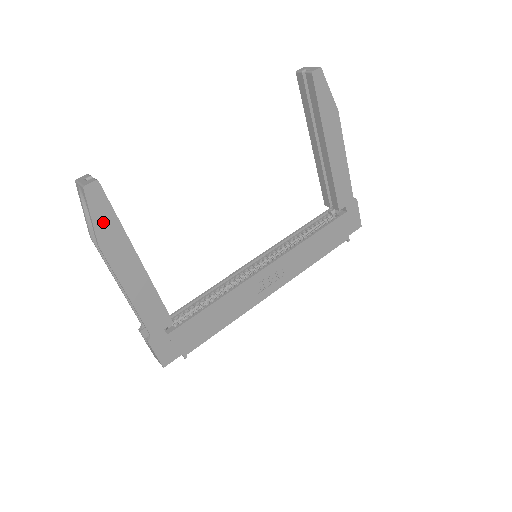
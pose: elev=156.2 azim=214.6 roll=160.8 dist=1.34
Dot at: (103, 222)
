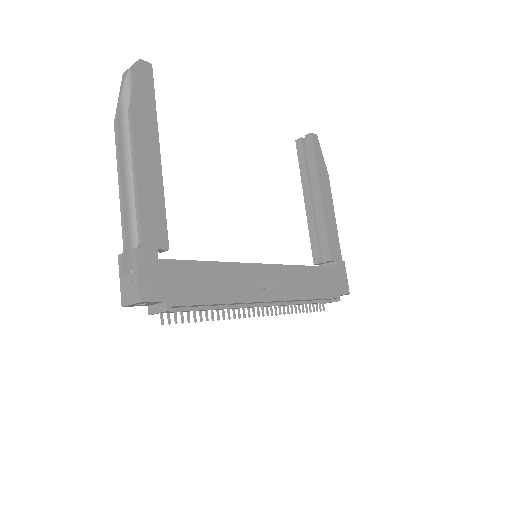
Dot at: (142, 96)
